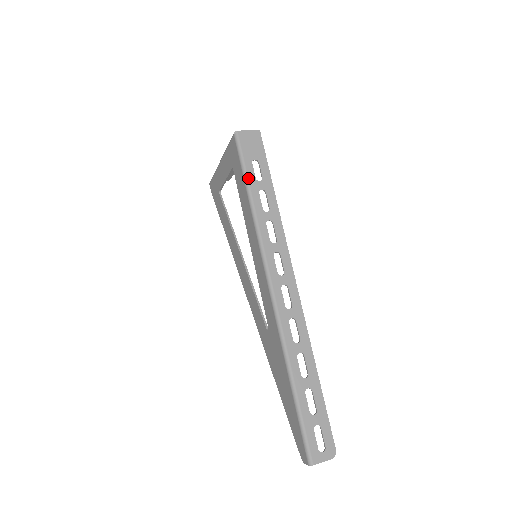
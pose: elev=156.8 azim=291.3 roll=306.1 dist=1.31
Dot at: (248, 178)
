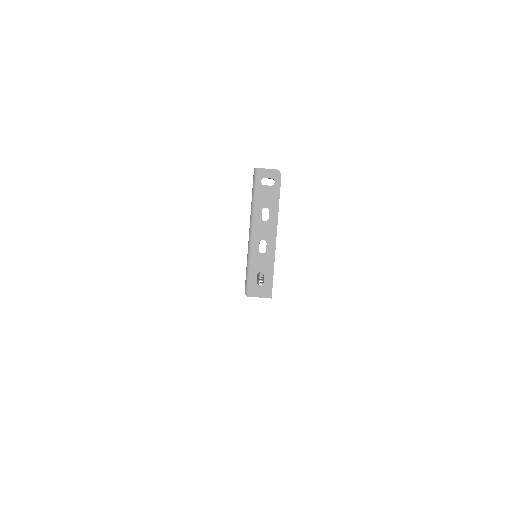
Dot at: occluded
